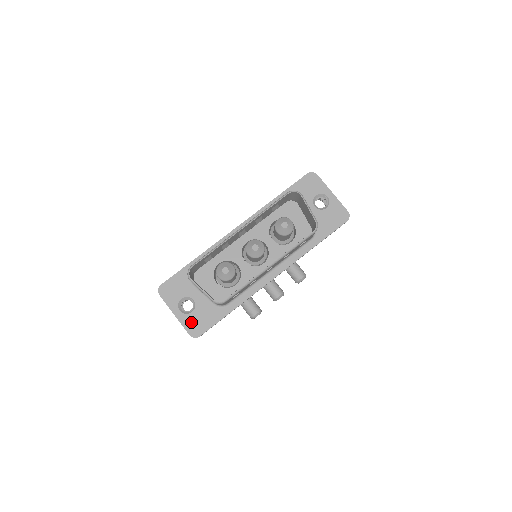
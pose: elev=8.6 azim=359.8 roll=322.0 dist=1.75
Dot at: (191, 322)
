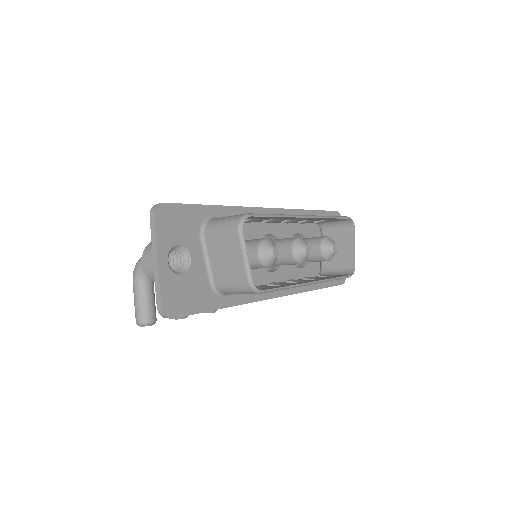
Dot at: (173, 288)
